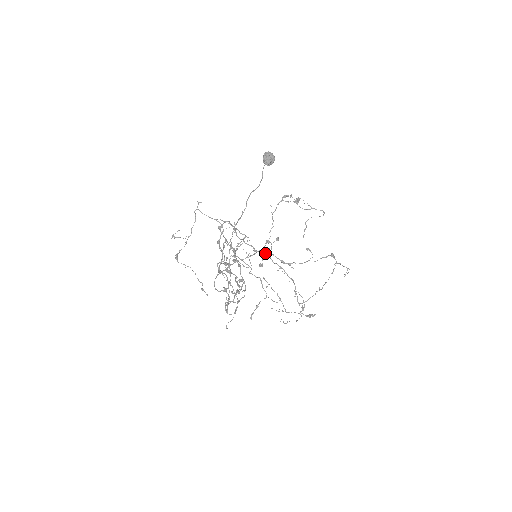
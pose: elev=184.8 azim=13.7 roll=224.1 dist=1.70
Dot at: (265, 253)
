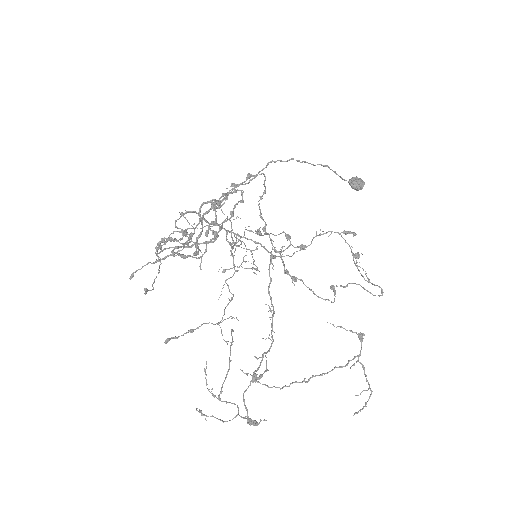
Dot at: (273, 246)
